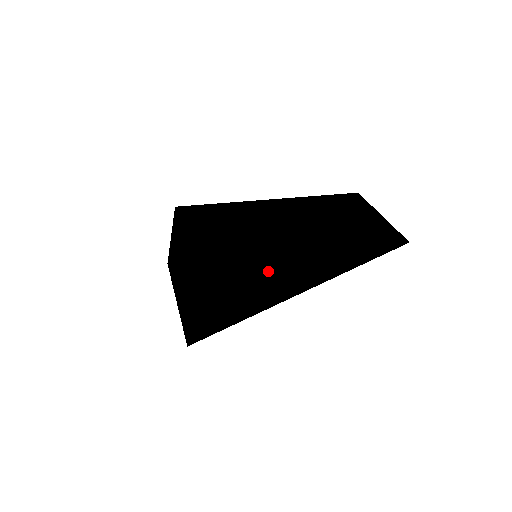
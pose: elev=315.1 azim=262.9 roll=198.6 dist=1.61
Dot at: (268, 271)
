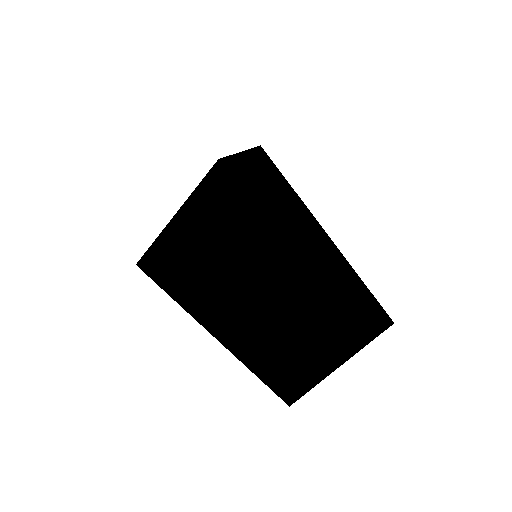
Dot at: occluded
